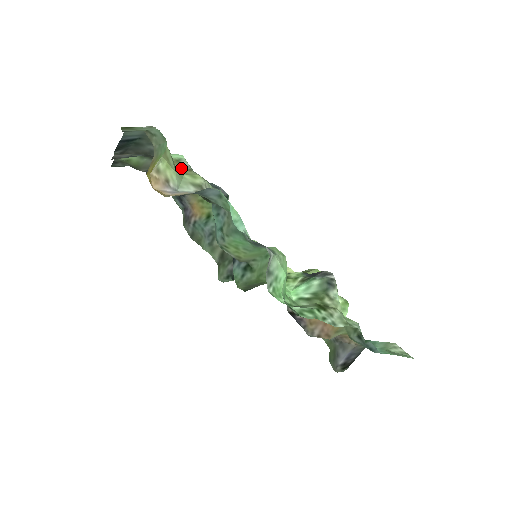
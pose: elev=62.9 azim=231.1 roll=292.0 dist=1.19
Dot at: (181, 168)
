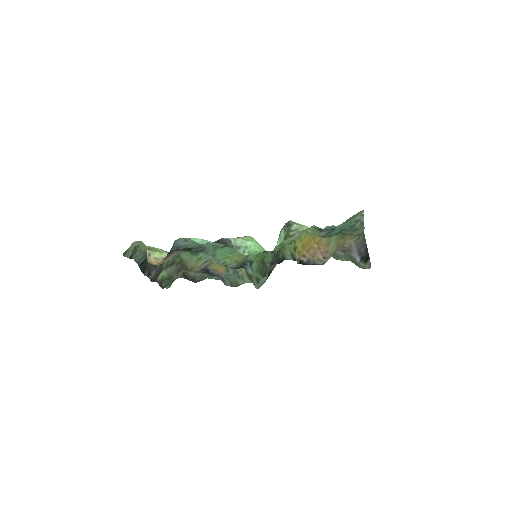
Dot at: occluded
